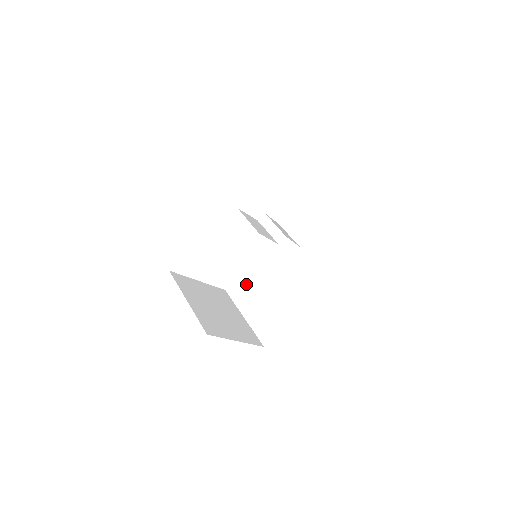
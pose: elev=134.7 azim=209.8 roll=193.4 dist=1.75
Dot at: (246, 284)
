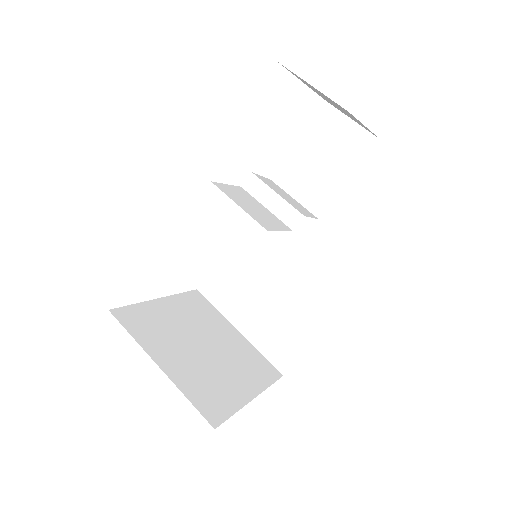
Dot at: (230, 279)
